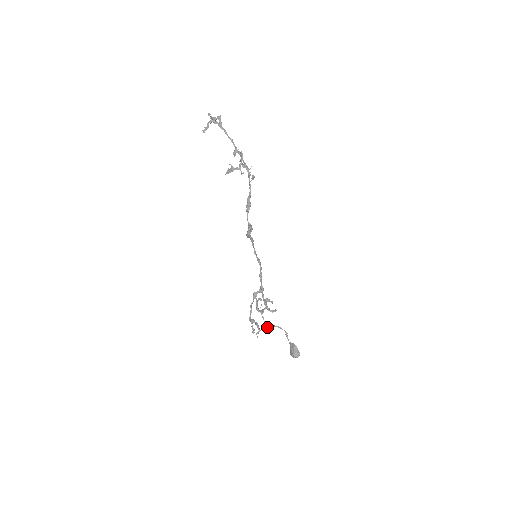
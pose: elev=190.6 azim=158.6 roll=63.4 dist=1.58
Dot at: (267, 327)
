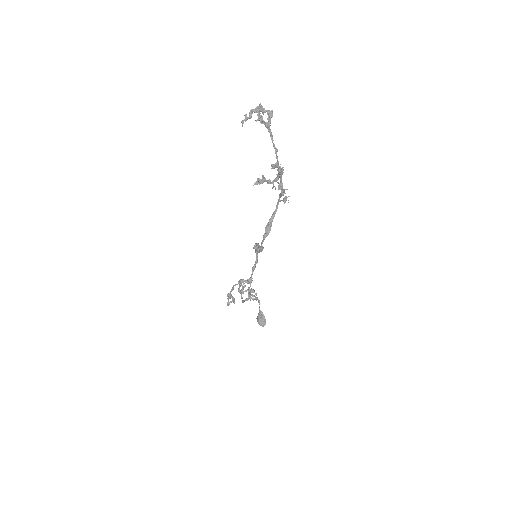
Dot at: (243, 302)
